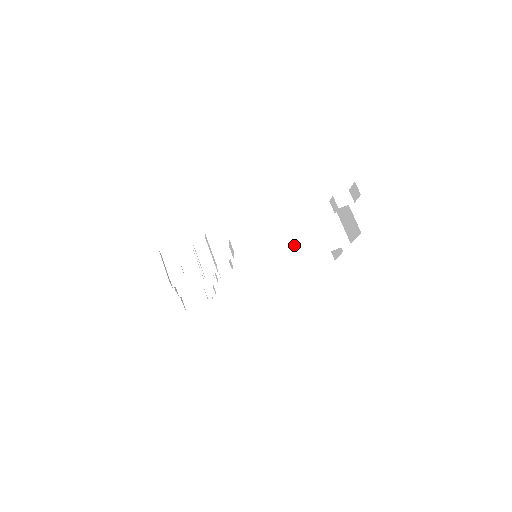
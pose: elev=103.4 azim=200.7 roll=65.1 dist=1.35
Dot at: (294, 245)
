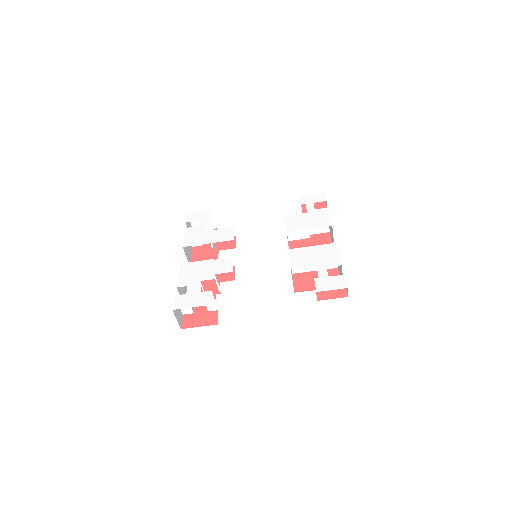
Dot at: occluded
